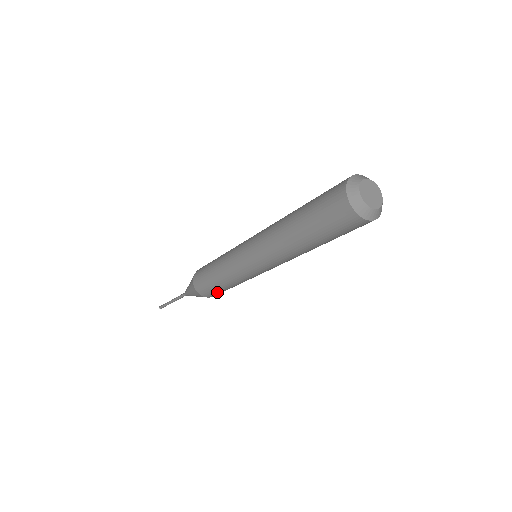
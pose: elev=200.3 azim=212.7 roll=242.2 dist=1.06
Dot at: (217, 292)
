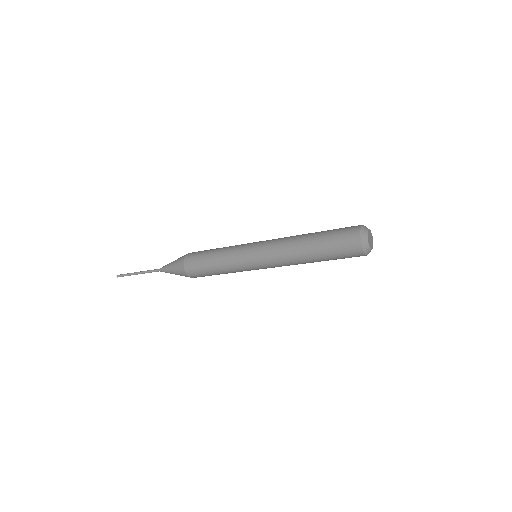
Dot at: occluded
